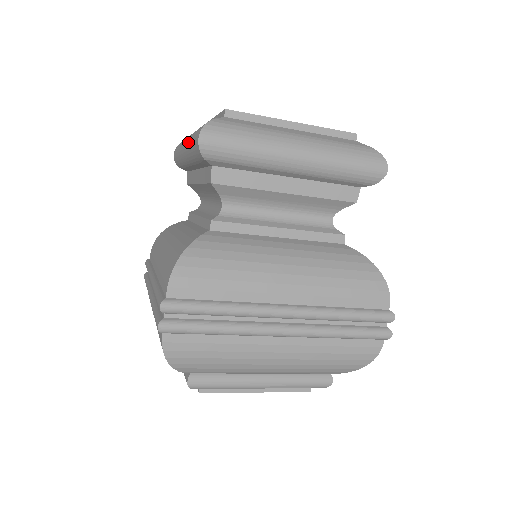
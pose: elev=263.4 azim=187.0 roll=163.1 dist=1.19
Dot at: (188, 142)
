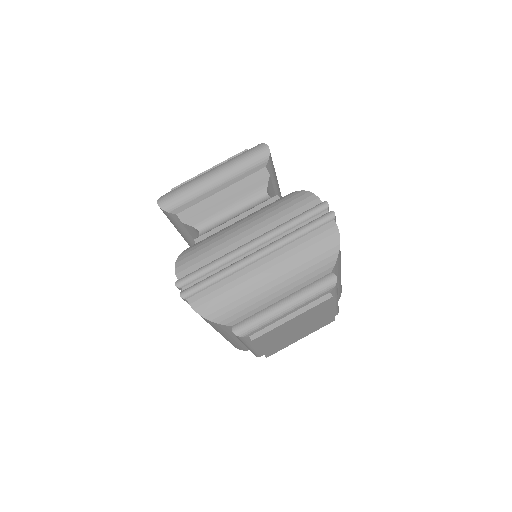
Dot at: occluded
